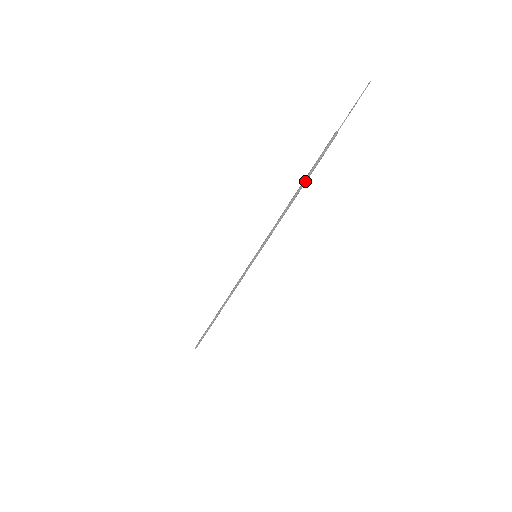
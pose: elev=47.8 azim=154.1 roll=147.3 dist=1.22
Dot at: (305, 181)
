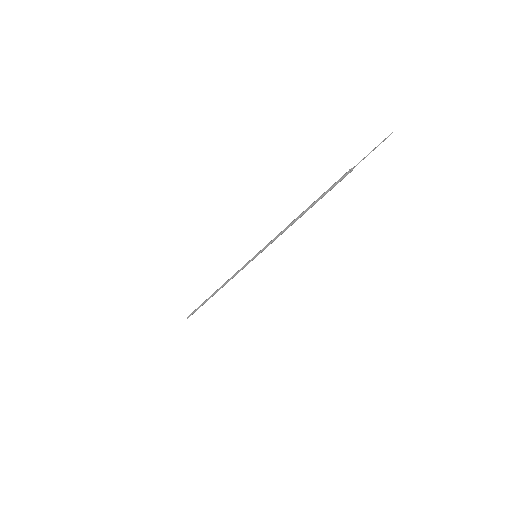
Dot at: (313, 204)
